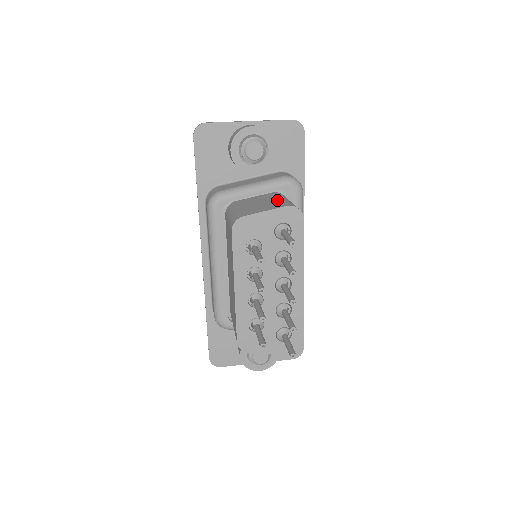
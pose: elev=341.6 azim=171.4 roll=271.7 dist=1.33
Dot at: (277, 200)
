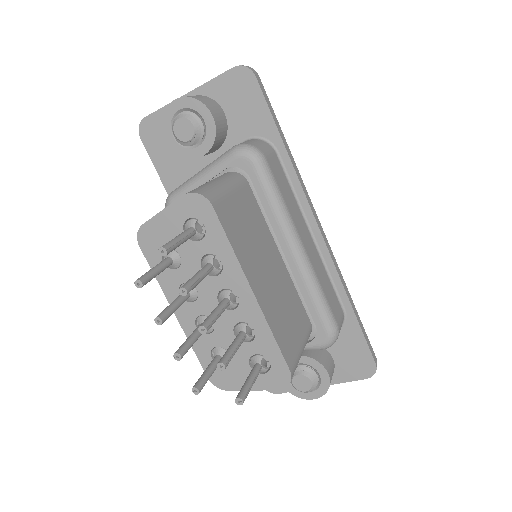
Dot at: occluded
